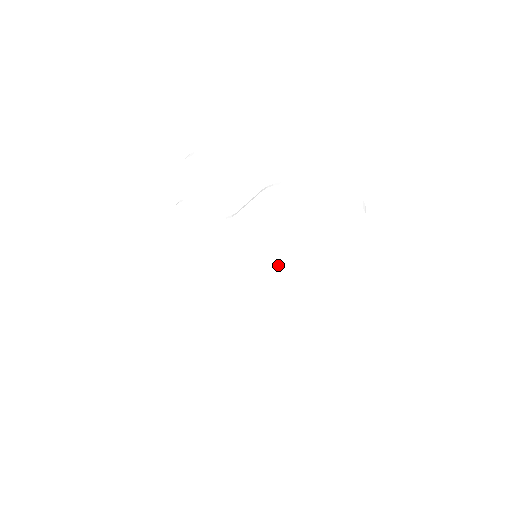
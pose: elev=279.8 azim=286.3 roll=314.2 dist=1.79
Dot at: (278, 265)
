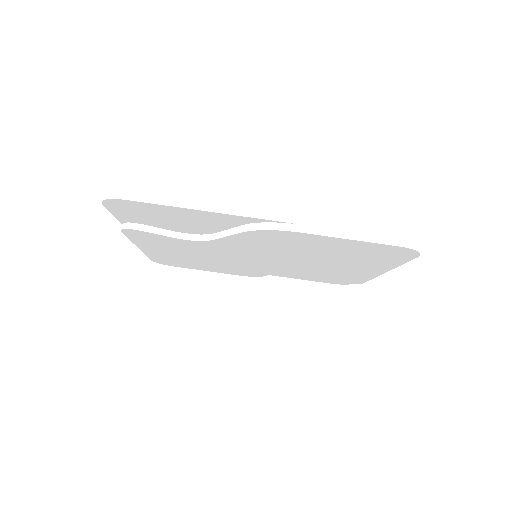
Dot at: (289, 264)
